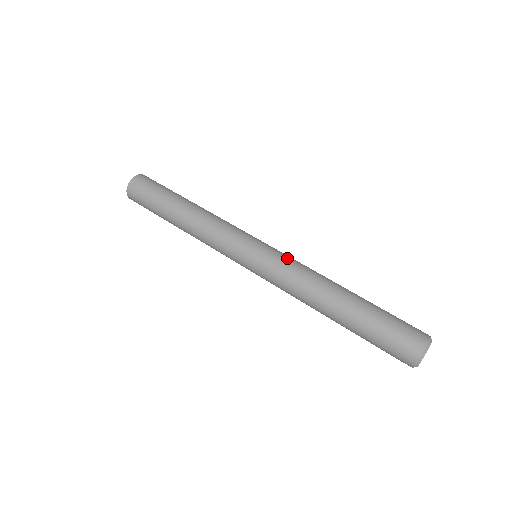
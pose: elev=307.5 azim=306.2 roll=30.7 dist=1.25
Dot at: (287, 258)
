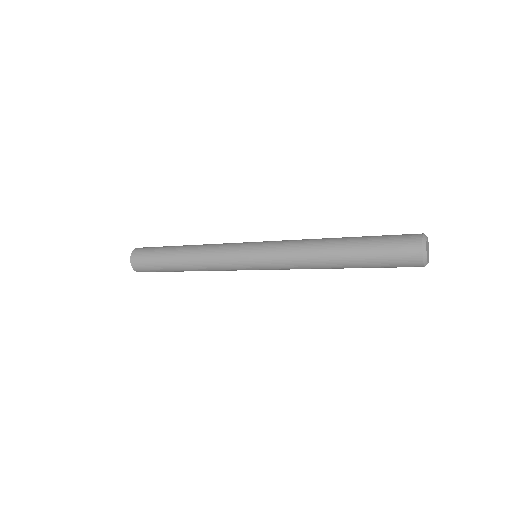
Dot at: (280, 241)
